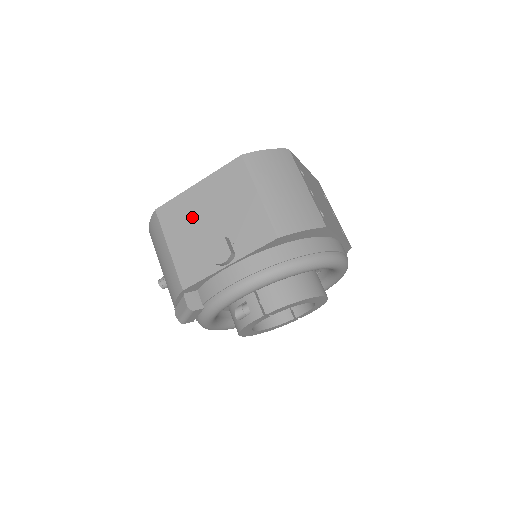
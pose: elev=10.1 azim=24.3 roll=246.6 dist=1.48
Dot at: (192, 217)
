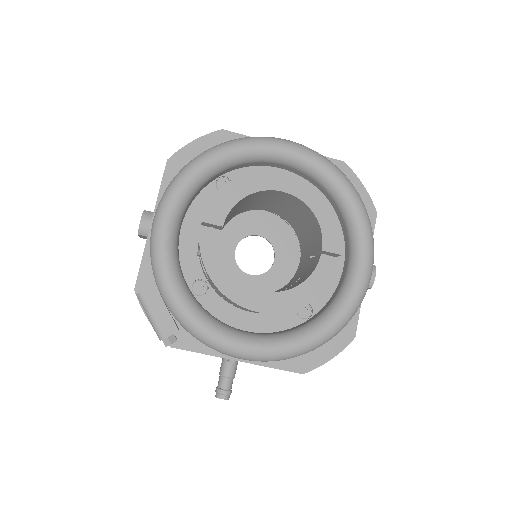
Dot at: occluded
